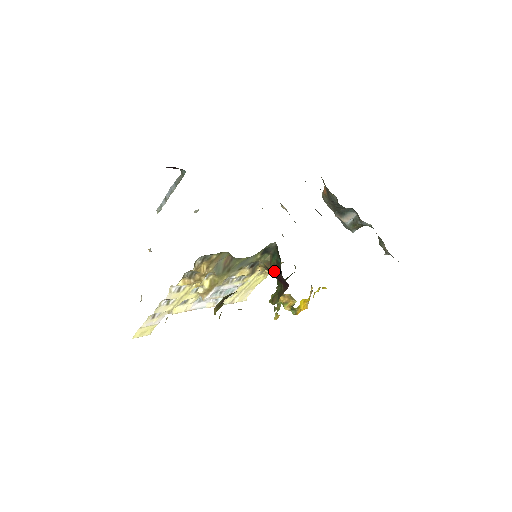
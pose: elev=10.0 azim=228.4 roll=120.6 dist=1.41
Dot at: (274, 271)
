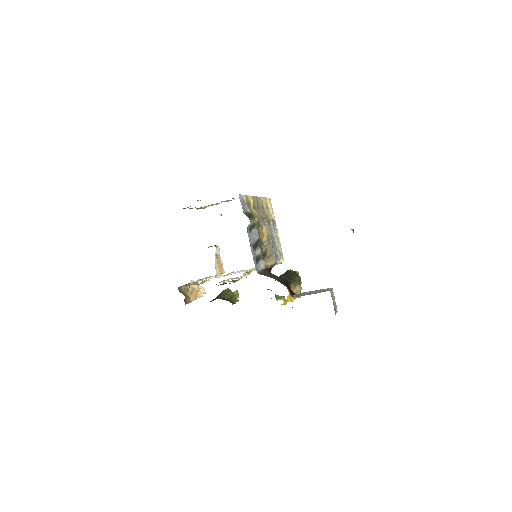
Dot at: occluded
